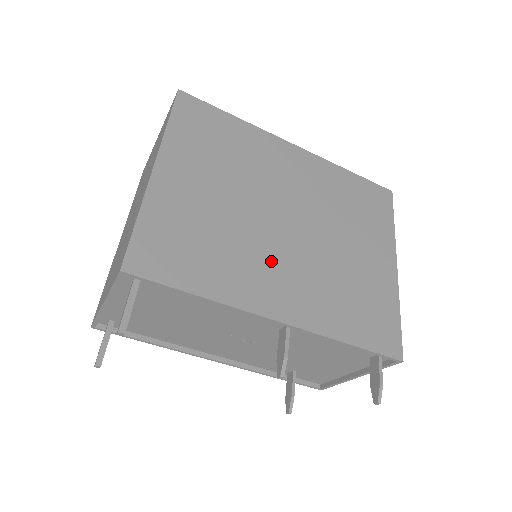
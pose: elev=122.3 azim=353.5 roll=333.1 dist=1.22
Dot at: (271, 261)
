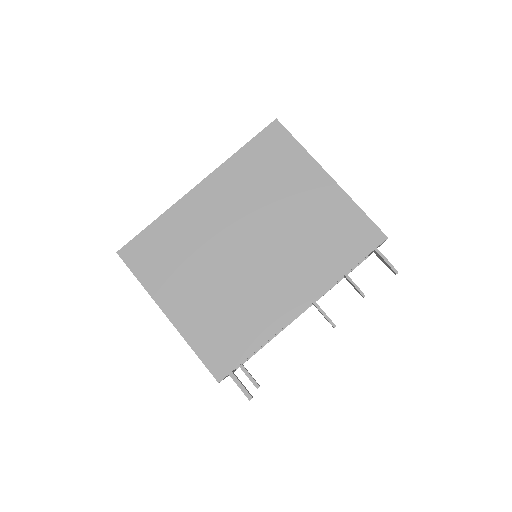
Dot at: (266, 282)
